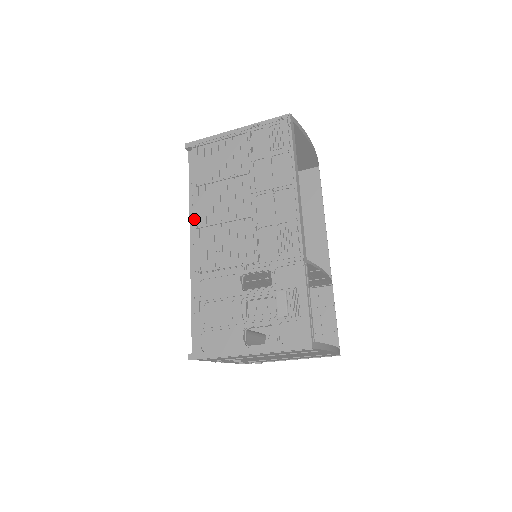
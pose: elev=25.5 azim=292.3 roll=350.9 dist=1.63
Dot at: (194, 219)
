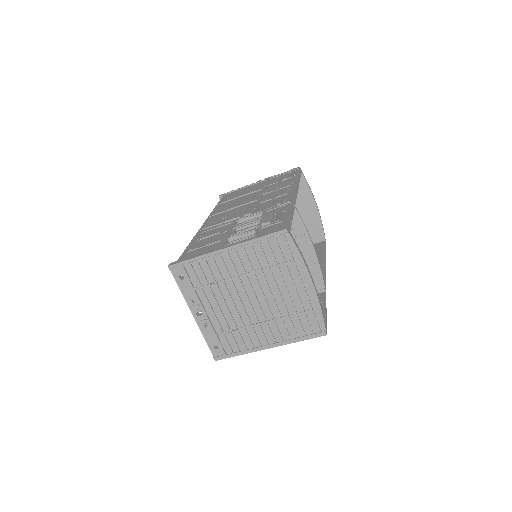
Dot at: (210, 214)
